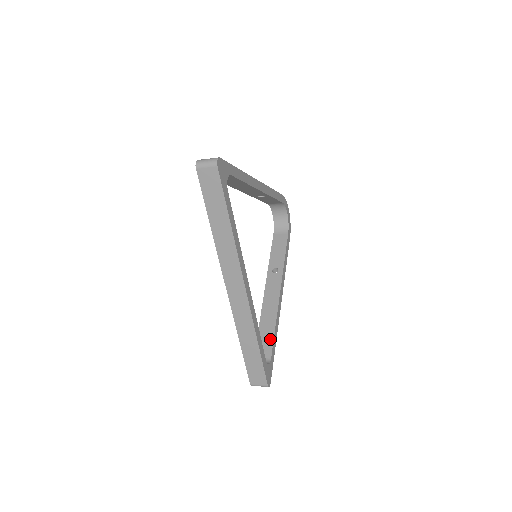
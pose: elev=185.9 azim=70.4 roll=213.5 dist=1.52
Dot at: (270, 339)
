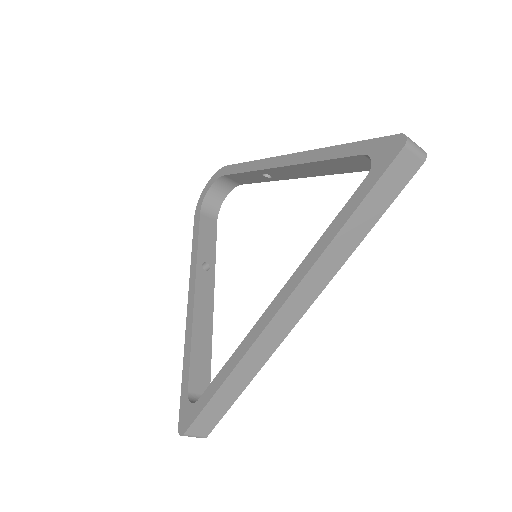
Dot at: (207, 366)
